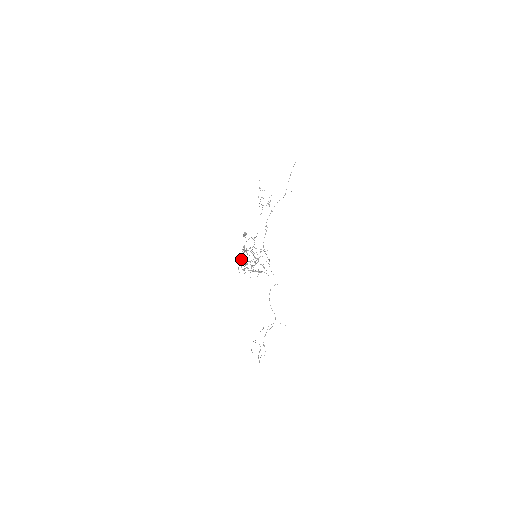
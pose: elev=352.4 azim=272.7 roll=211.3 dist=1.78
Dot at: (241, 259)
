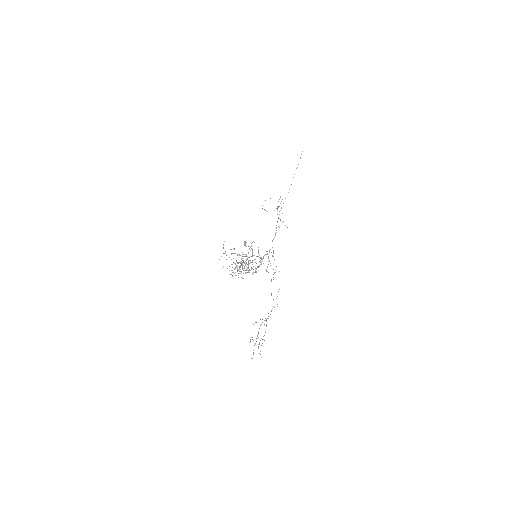
Dot at: occluded
